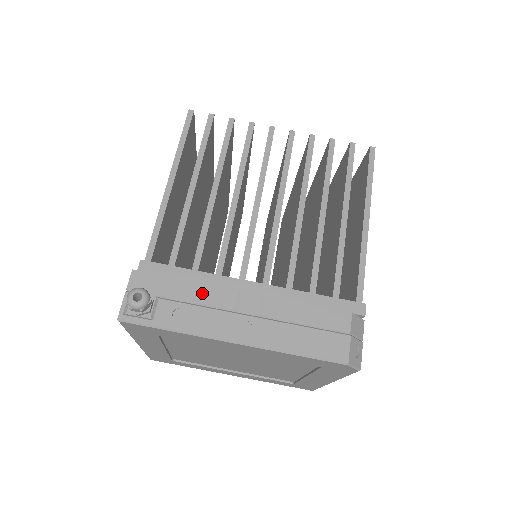
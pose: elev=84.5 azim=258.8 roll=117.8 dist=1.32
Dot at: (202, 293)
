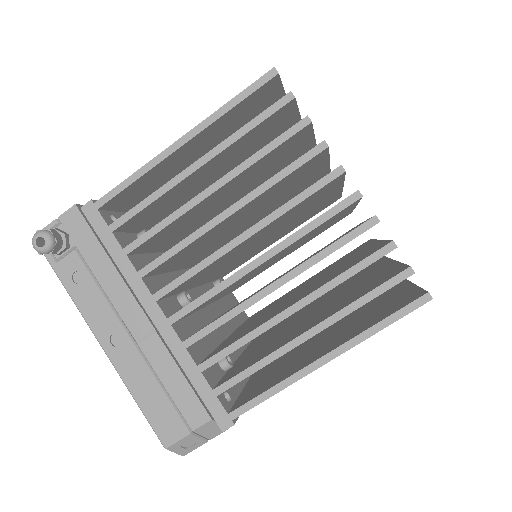
Dot at: (110, 279)
